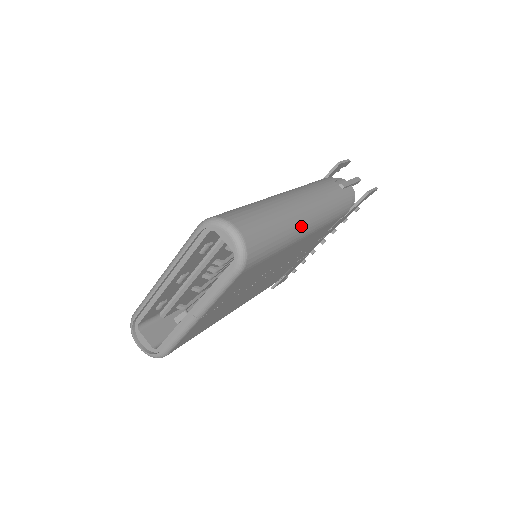
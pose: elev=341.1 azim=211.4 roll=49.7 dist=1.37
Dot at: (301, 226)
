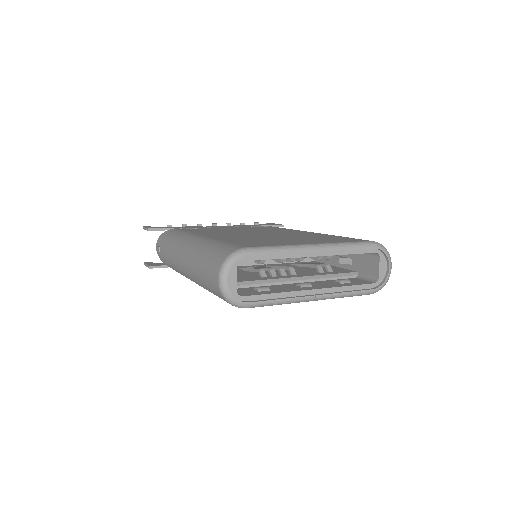
Dot at: occluded
